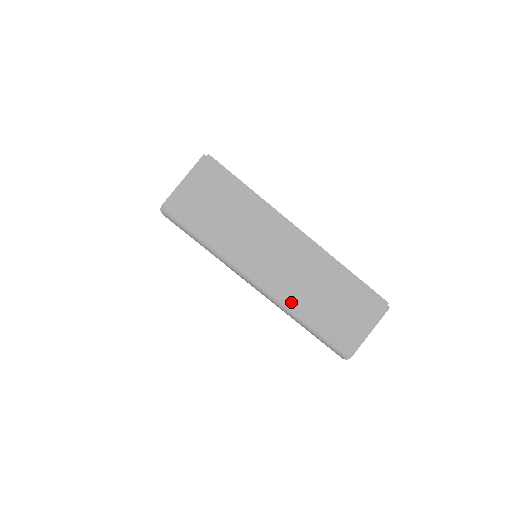
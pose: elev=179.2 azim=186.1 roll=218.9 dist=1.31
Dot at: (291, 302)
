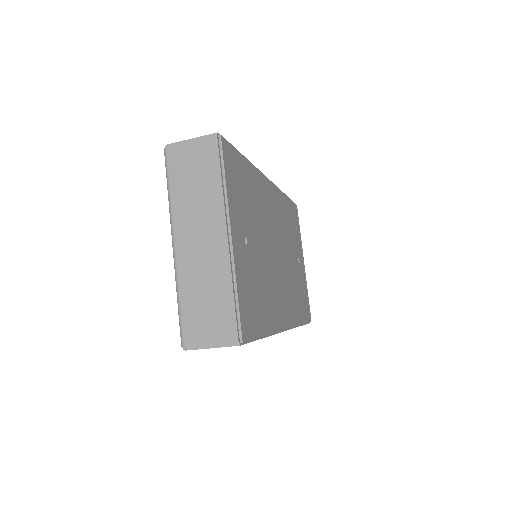
Dot at: (183, 275)
